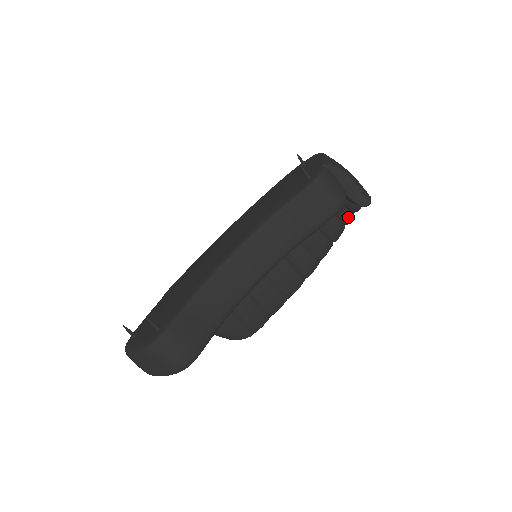
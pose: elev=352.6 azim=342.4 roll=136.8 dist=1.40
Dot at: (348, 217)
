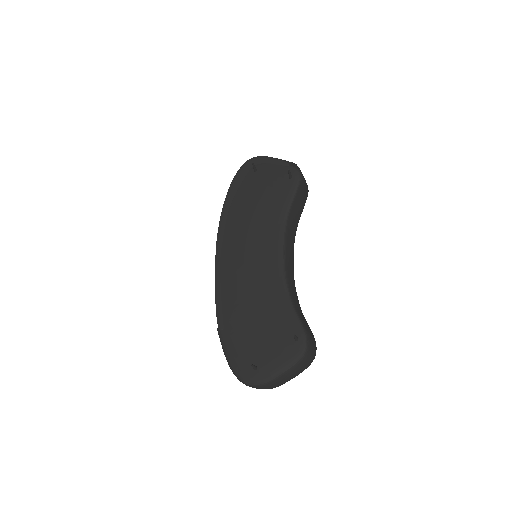
Dot at: occluded
